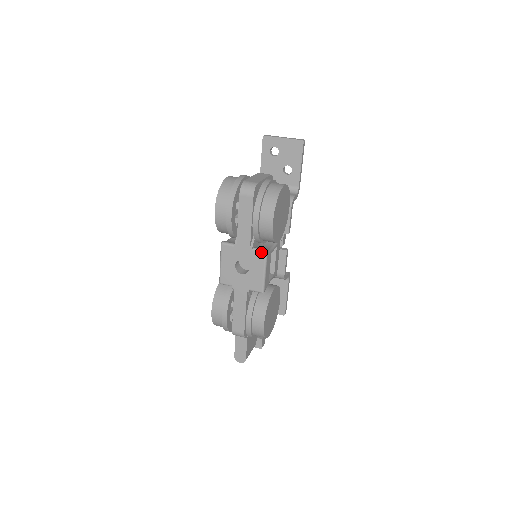
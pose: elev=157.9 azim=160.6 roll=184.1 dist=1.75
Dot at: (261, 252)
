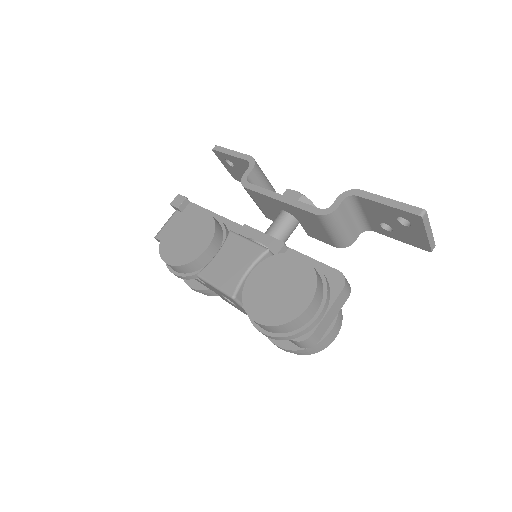
Dot at: occluded
